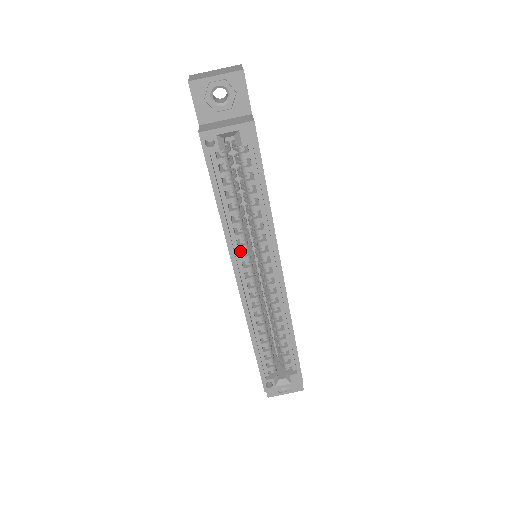
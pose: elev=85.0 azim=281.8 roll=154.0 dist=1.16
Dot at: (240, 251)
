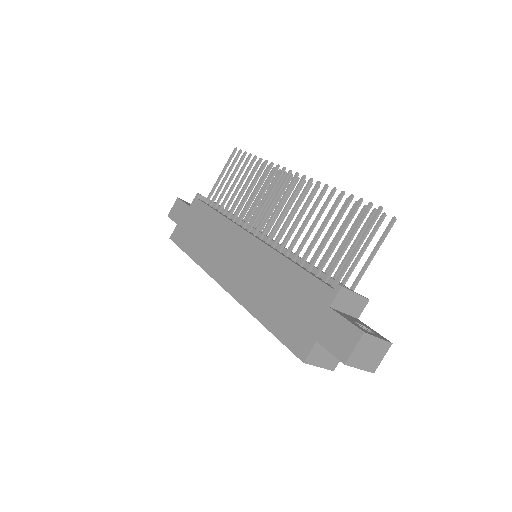
Dot at: occluded
